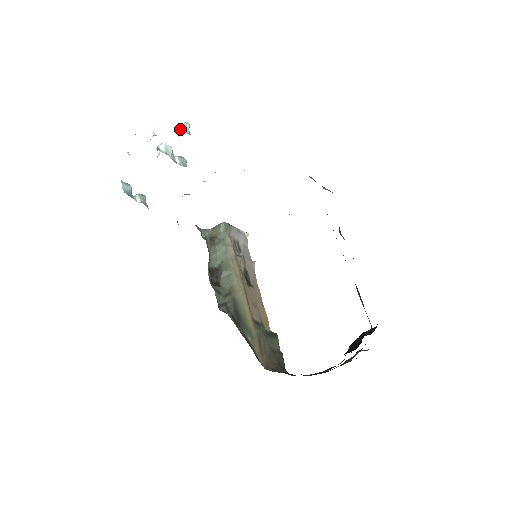
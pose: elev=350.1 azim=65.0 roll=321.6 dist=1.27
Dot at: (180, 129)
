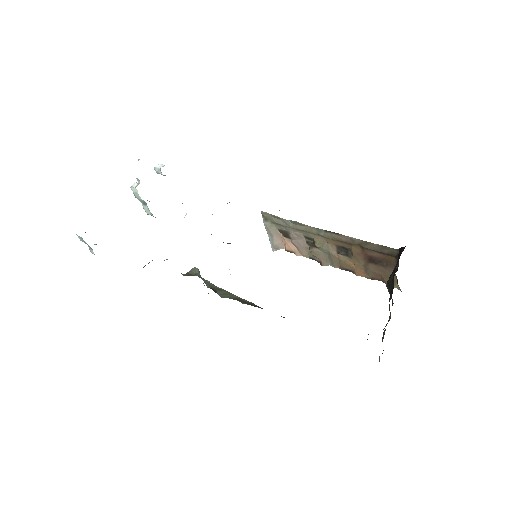
Dot at: (159, 166)
